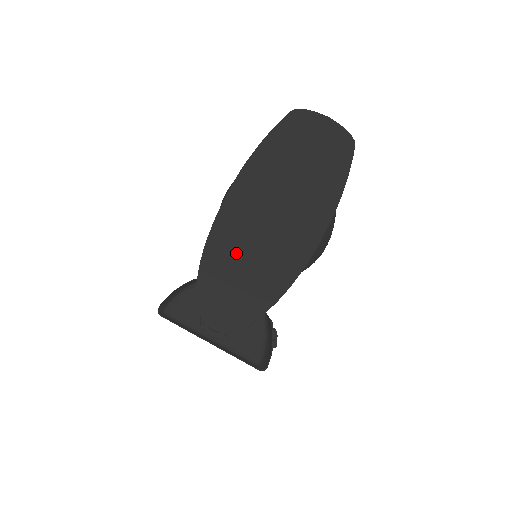
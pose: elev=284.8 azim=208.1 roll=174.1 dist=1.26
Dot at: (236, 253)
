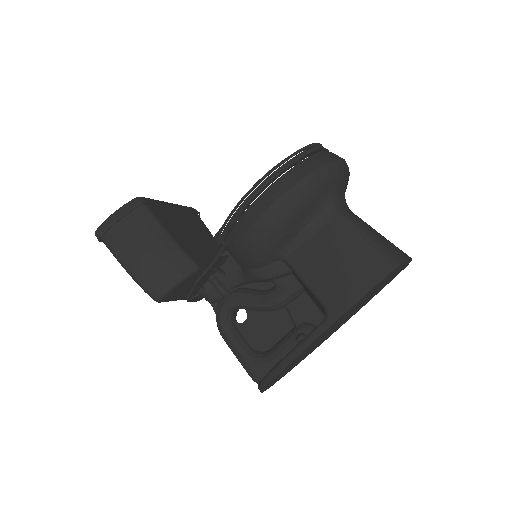
Dot at: occluded
